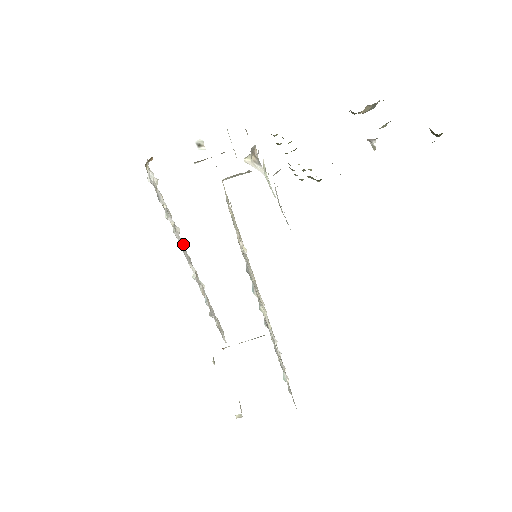
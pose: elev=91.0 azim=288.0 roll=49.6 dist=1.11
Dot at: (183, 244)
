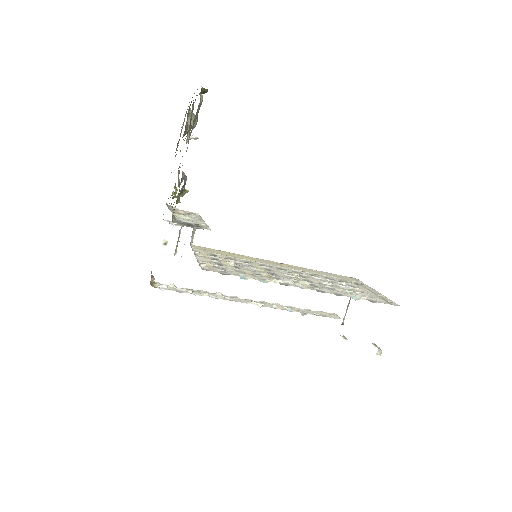
Dot at: (232, 297)
